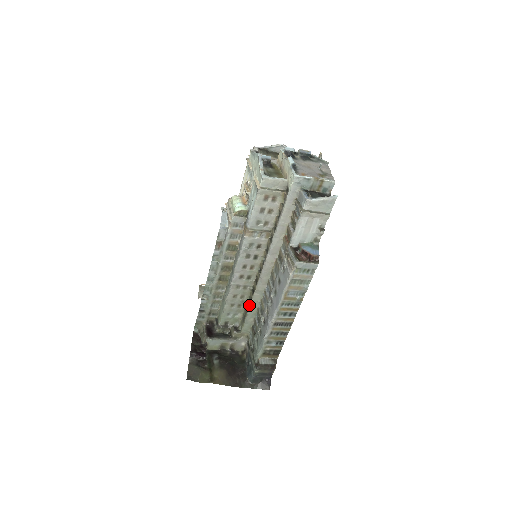
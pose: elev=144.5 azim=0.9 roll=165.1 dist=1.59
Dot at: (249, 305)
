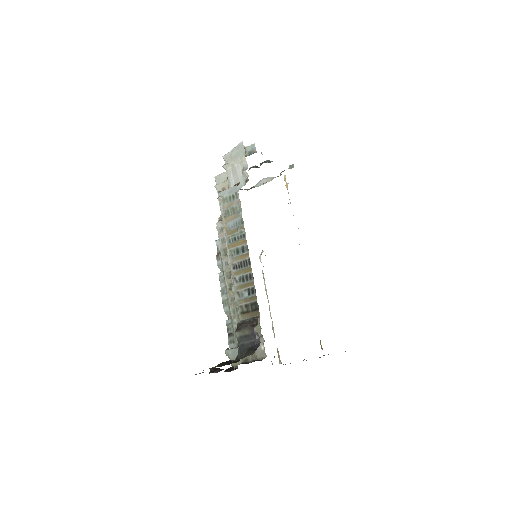
Dot at: occluded
